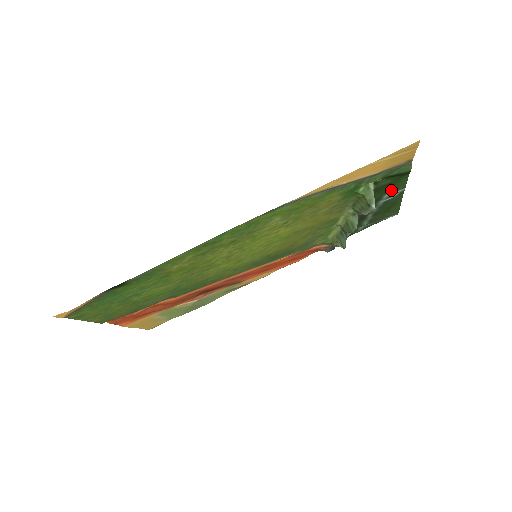
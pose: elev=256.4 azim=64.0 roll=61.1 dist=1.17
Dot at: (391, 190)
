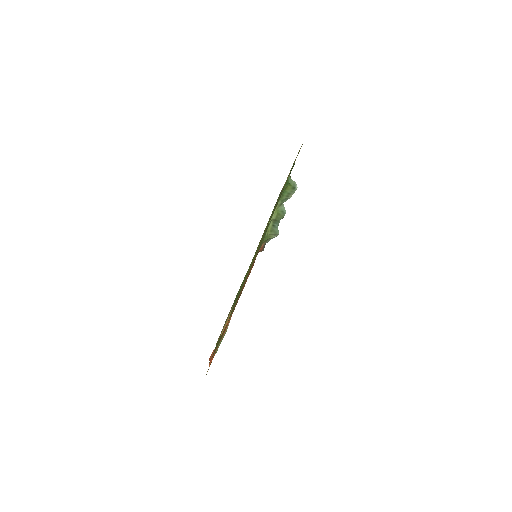
Dot at: occluded
